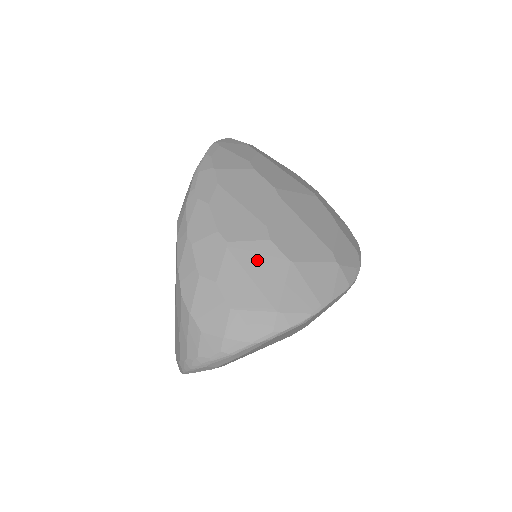
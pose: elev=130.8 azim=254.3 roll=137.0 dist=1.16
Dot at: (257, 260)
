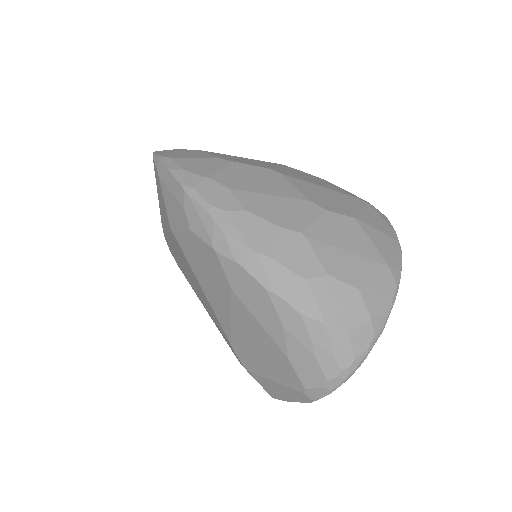
Dot at: (335, 233)
